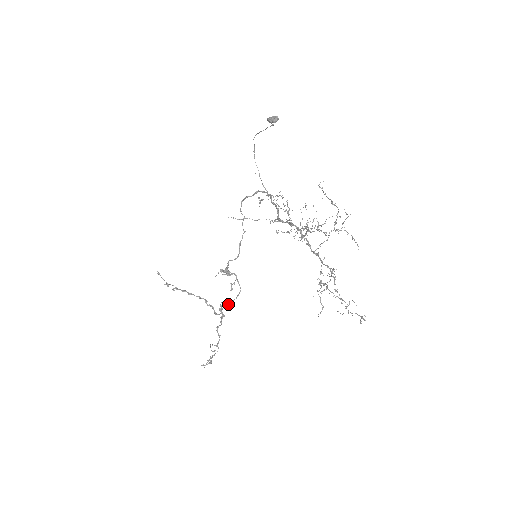
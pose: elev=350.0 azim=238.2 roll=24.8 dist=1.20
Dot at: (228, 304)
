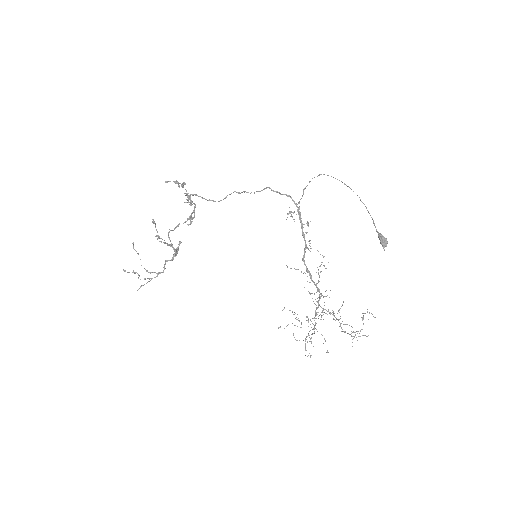
Dot at: occluded
